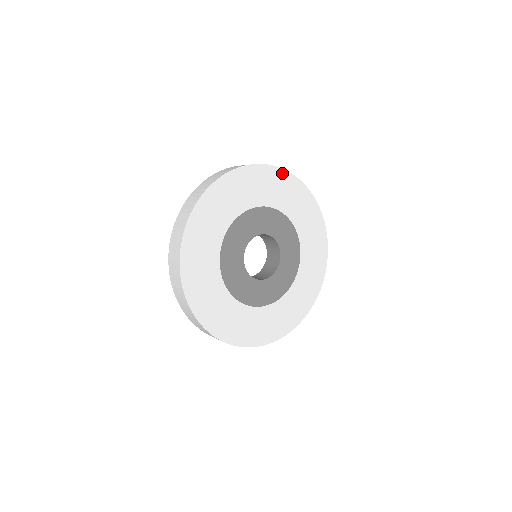
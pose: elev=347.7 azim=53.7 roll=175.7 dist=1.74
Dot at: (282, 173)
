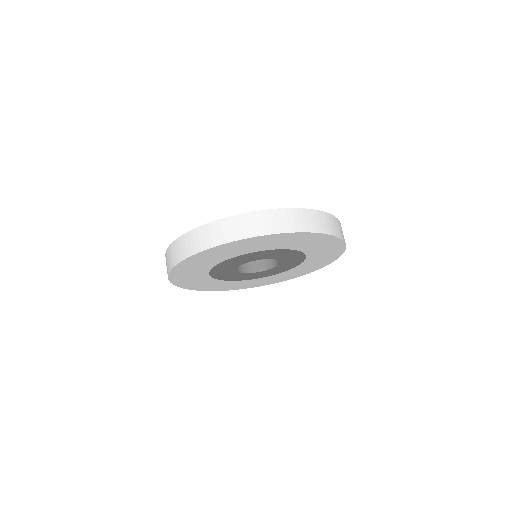
Dot at: occluded
